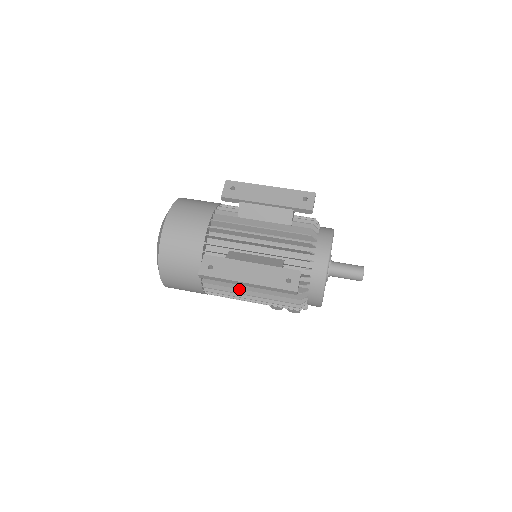
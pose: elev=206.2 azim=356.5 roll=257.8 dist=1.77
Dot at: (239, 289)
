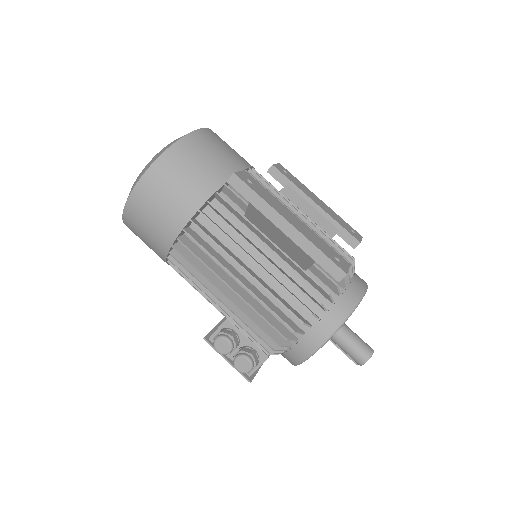
Dot at: (234, 256)
